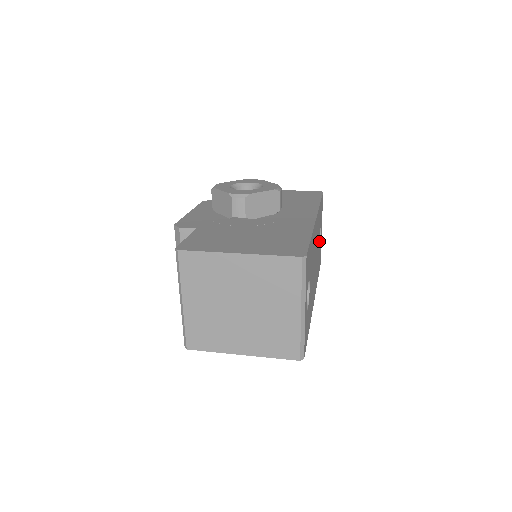
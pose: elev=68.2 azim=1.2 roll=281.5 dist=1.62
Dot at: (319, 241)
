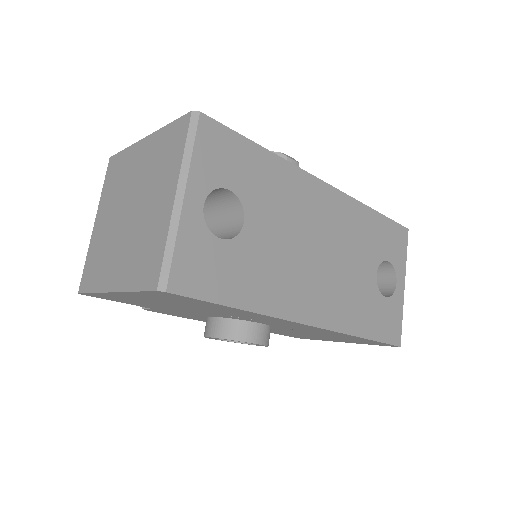
Dot at: (374, 275)
